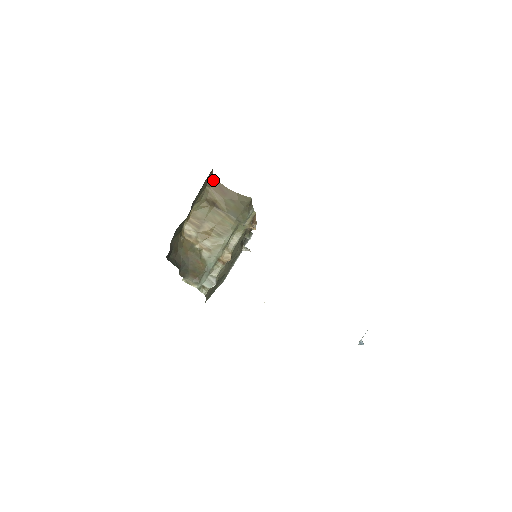
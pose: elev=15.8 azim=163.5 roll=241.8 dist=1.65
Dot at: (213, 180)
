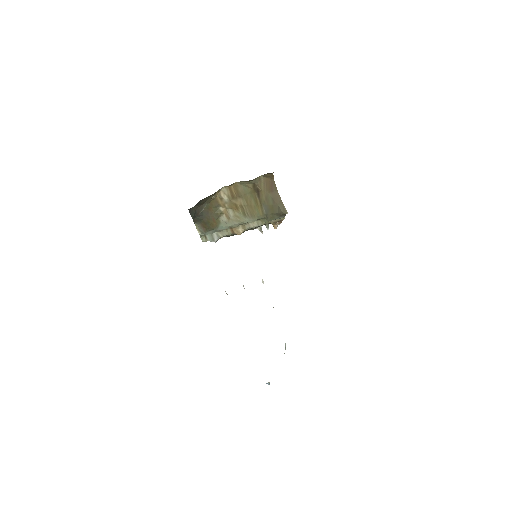
Dot at: (270, 176)
